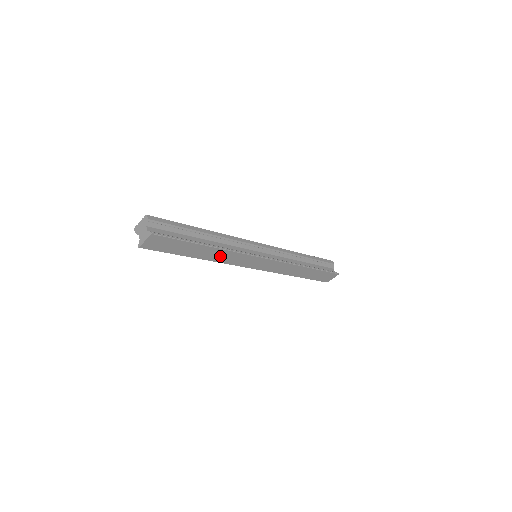
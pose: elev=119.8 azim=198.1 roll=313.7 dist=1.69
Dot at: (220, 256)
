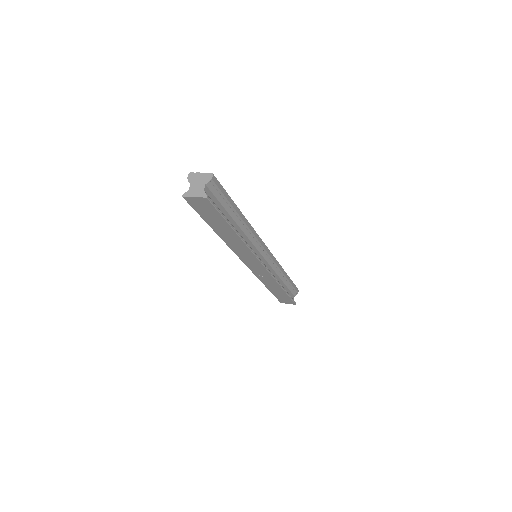
Dot at: (234, 243)
